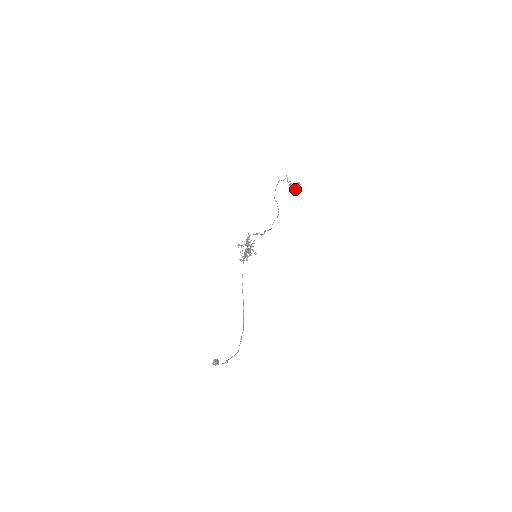
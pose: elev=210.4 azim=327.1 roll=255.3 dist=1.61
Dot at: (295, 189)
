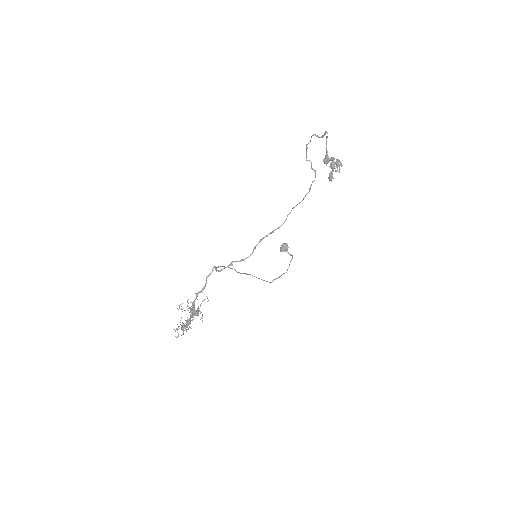
Dot at: occluded
